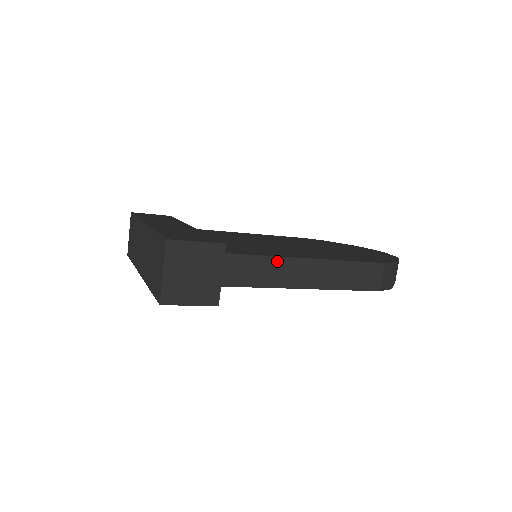
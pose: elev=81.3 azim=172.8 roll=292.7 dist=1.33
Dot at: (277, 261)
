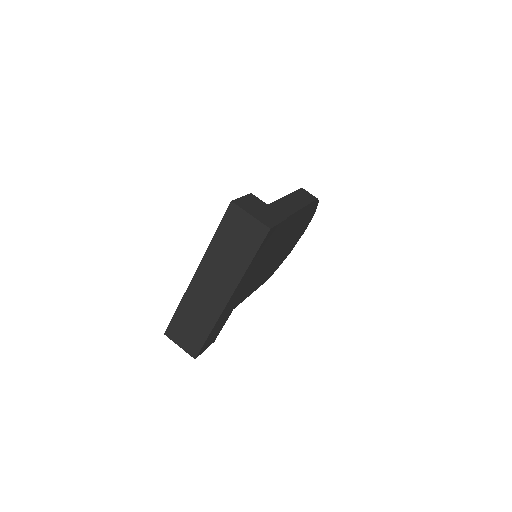
Dot at: (273, 205)
